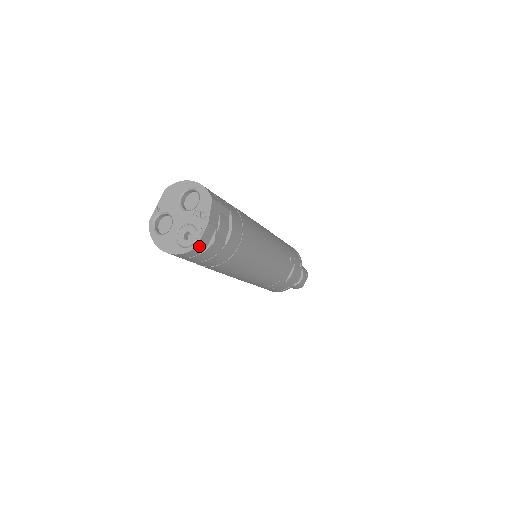
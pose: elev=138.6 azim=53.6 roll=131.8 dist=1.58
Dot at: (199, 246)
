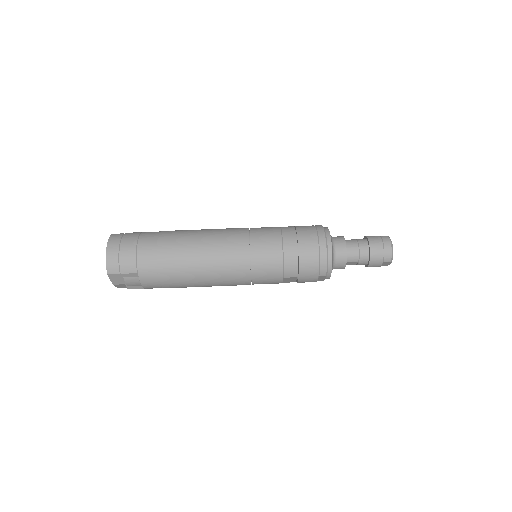
Dot at: occluded
